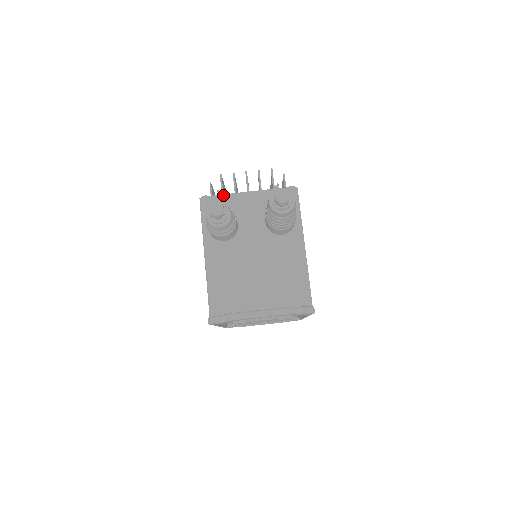
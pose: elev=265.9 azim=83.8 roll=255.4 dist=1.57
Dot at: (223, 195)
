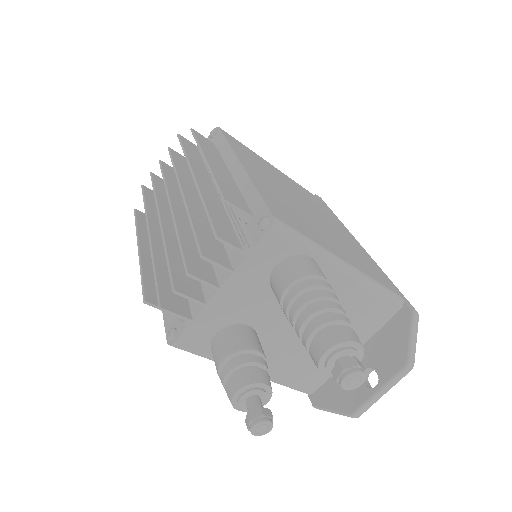
Dot at: (193, 321)
